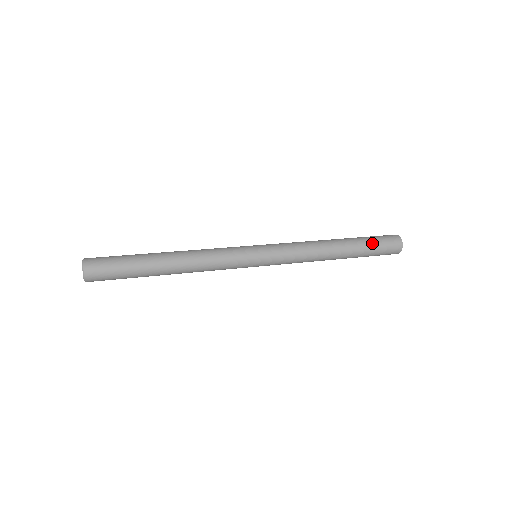
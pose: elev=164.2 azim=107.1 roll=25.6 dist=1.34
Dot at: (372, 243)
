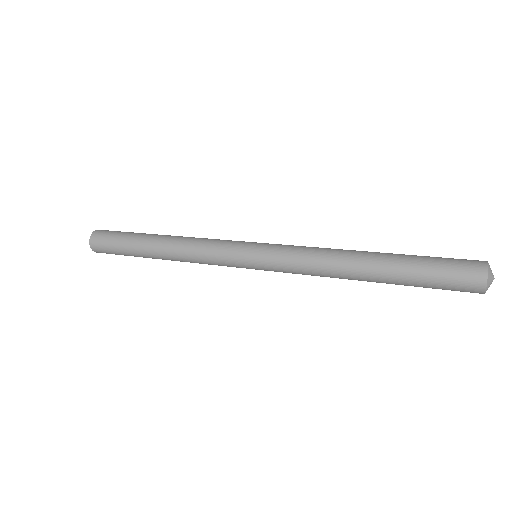
Dot at: (425, 268)
